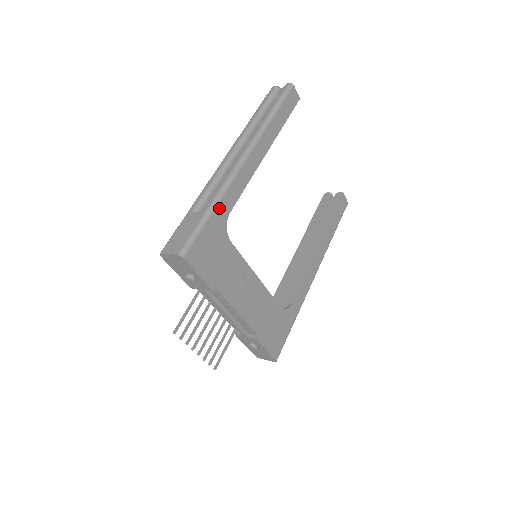
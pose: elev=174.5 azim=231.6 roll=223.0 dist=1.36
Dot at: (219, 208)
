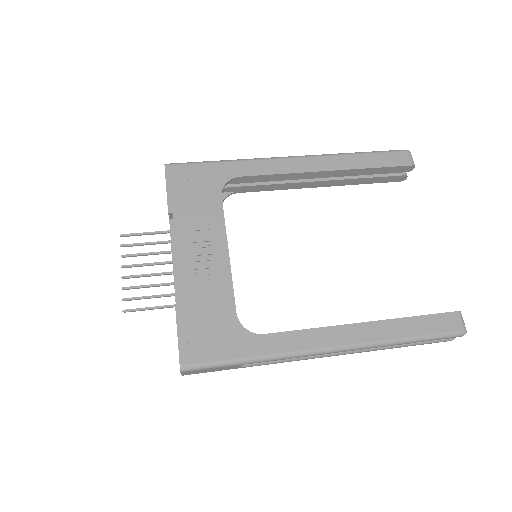
Dot at: (231, 165)
